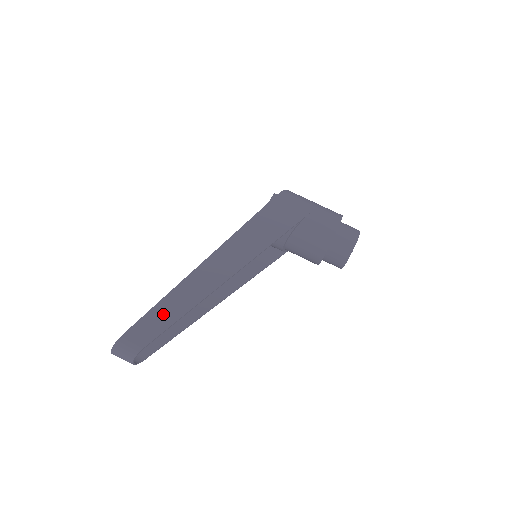
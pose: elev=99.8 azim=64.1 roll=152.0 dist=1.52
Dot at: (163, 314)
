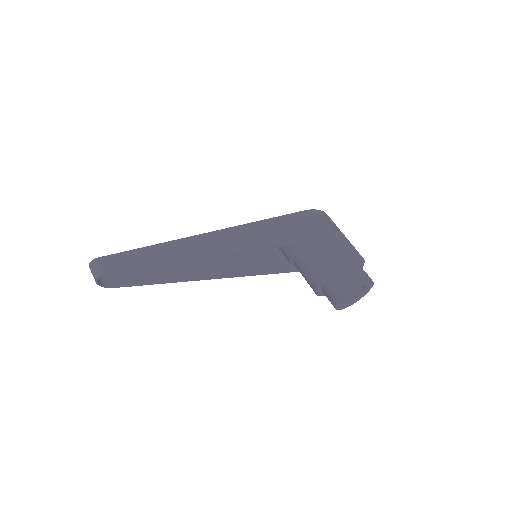
Dot at: (136, 258)
